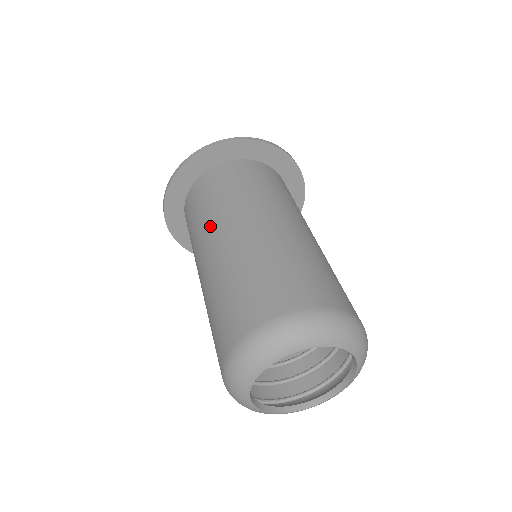
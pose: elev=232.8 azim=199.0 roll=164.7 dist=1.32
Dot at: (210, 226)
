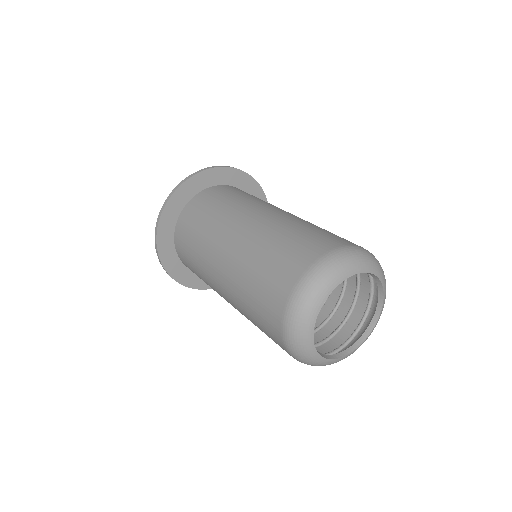
Dot at: (213, 239)
